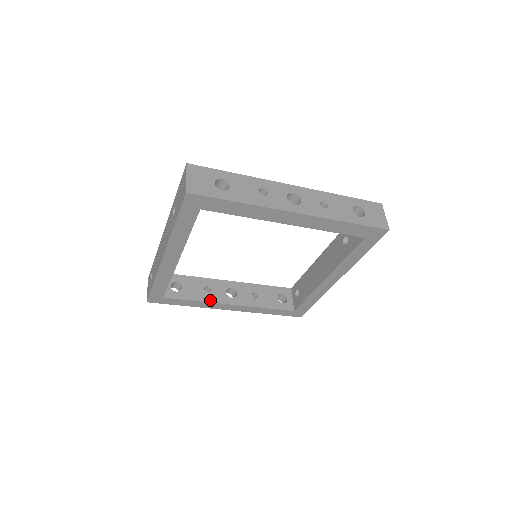
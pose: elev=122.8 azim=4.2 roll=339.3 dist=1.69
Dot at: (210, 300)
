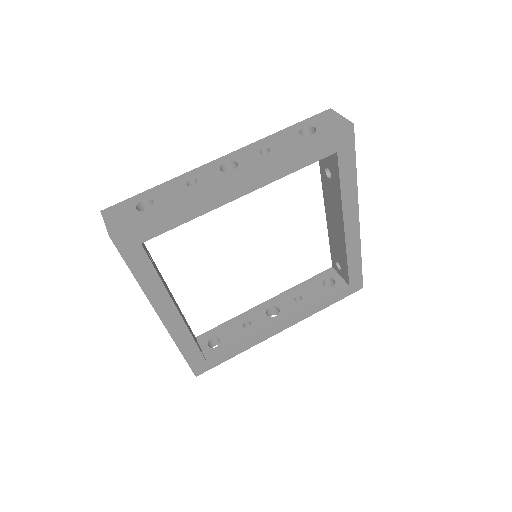
Dot at: (255, 333)
